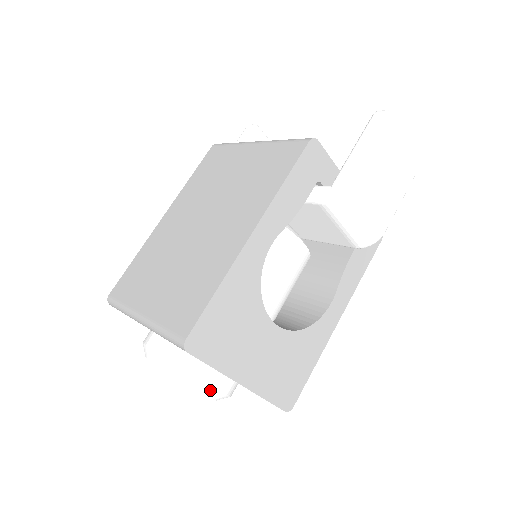
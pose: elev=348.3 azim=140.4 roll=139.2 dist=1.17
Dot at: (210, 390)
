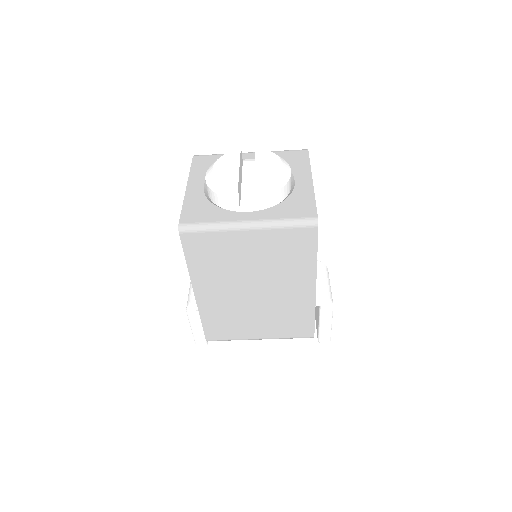
Dot at: (288, 168)
